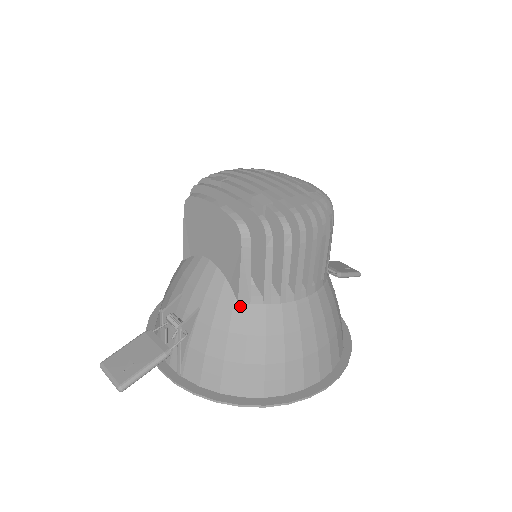
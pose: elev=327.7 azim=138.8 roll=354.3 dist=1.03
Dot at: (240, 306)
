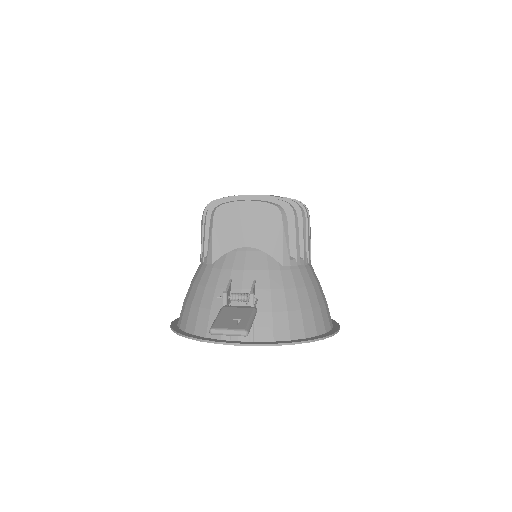
Dot at: (284, 269)
